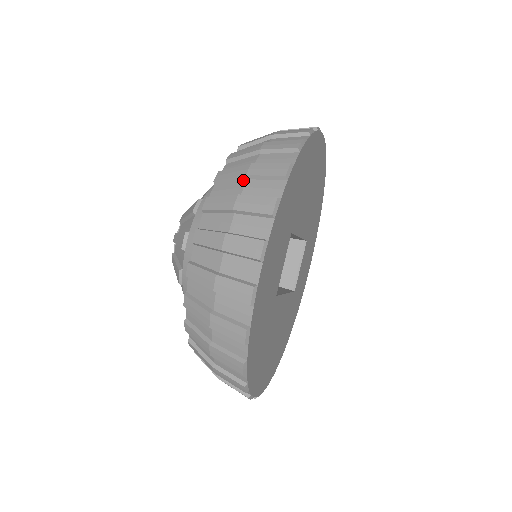
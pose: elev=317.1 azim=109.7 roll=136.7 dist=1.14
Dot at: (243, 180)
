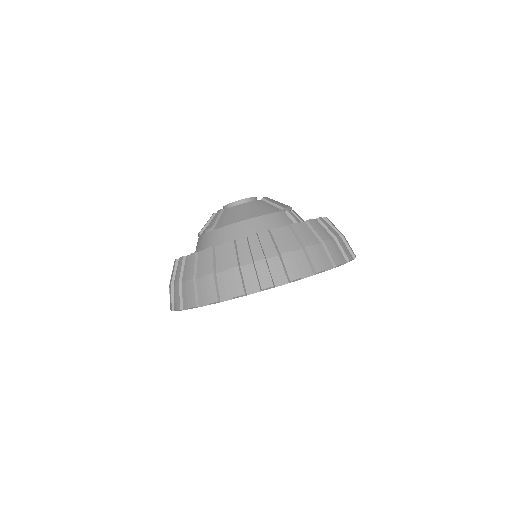
Dot at: (188, 278)
